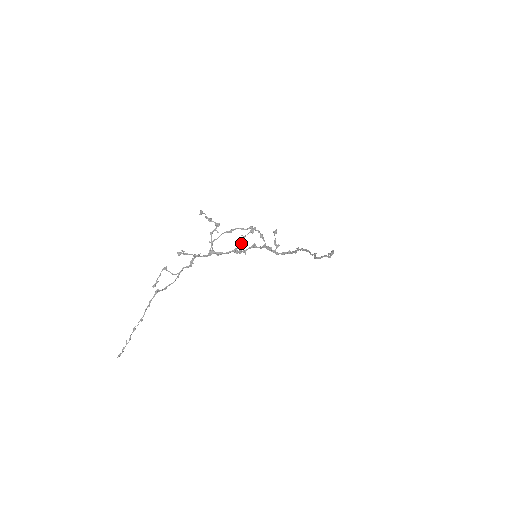
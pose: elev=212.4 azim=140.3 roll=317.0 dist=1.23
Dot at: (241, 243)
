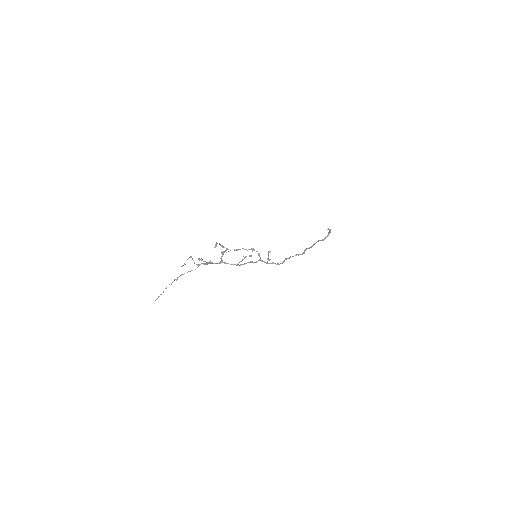
Dot at: occluded
